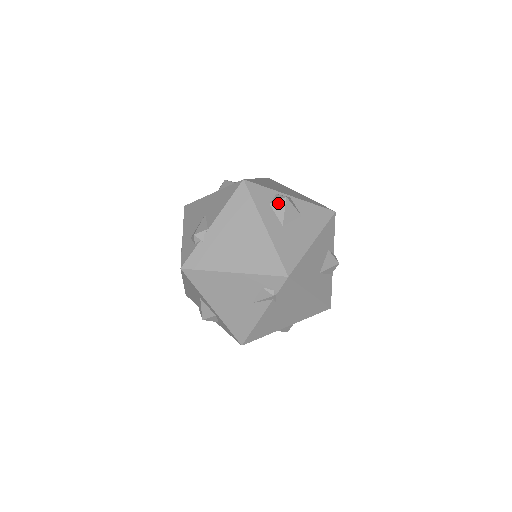
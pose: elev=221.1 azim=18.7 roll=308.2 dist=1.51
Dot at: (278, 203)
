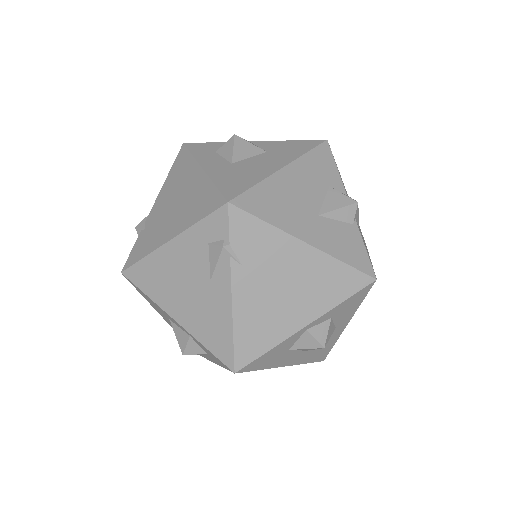
Dot at: (225, 145)
